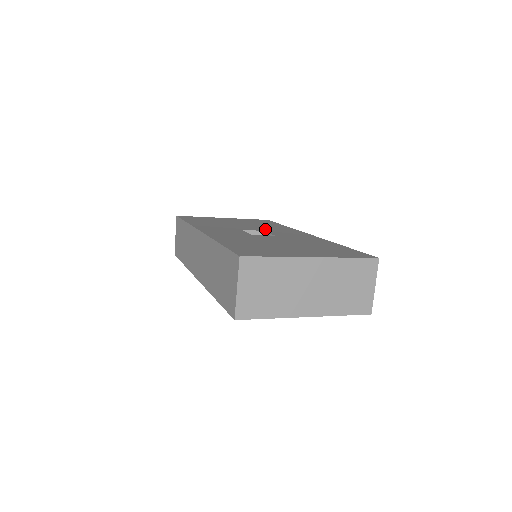
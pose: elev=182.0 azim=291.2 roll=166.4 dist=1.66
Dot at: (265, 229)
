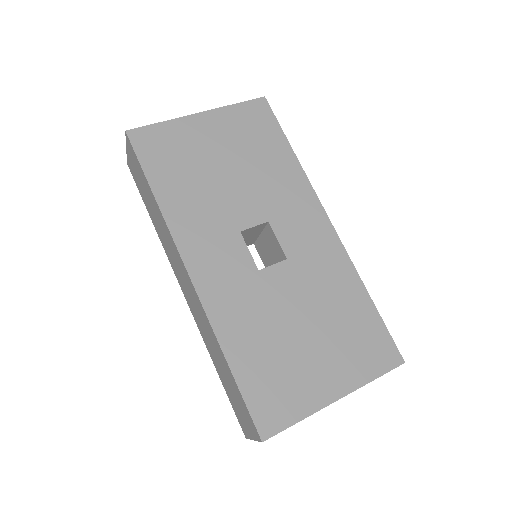
Dot at: (270, 207)
